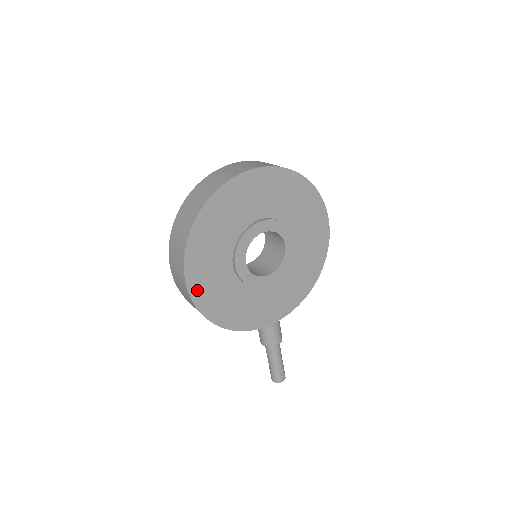
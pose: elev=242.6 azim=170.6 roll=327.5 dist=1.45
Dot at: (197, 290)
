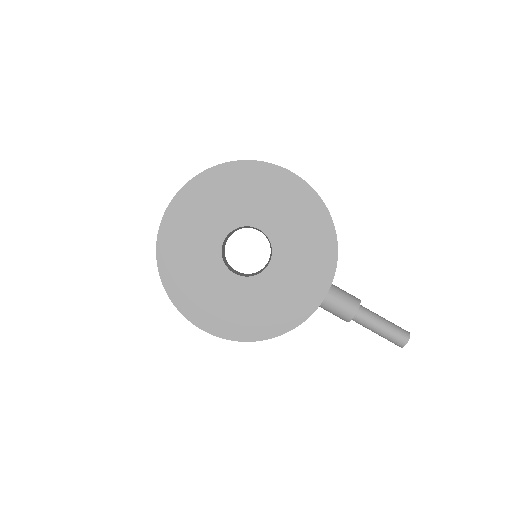
Dot at: (214, 326)
